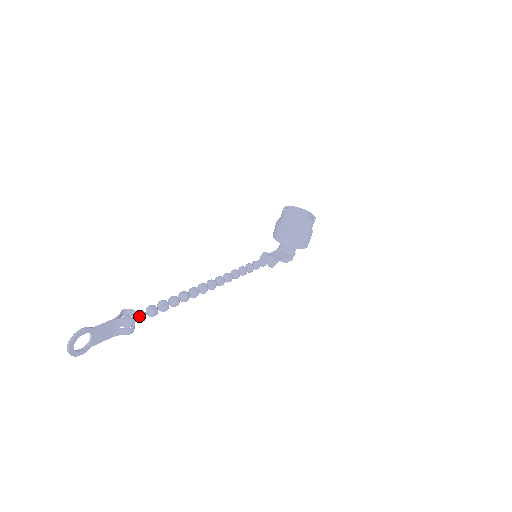
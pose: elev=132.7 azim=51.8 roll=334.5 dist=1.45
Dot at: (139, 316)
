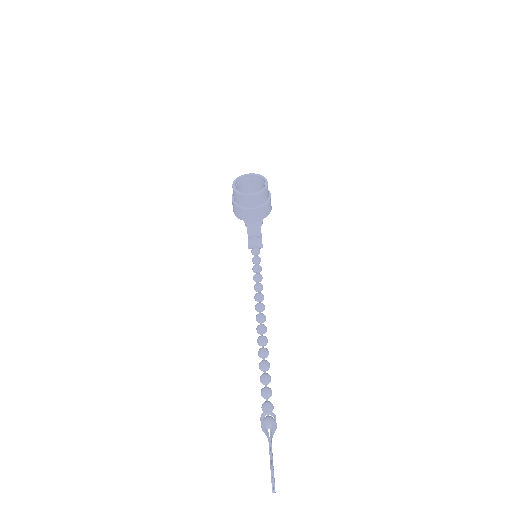
Dot at: (270, 410)
